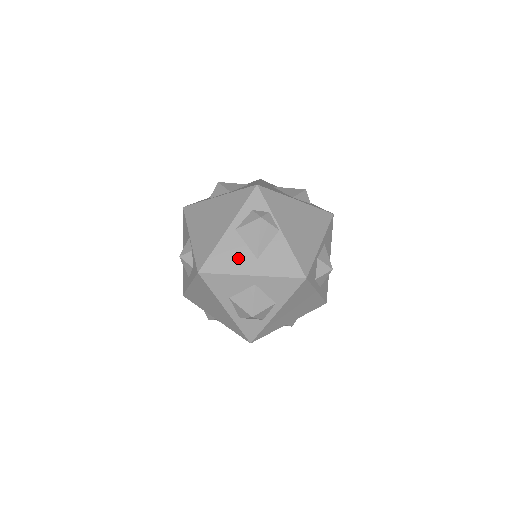
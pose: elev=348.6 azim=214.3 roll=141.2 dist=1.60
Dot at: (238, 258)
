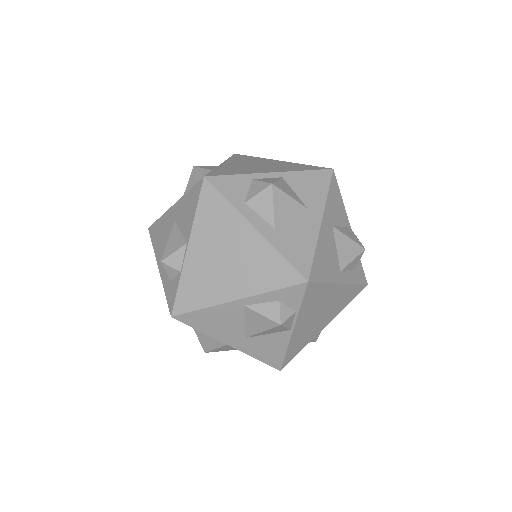
Dot at: (226, 328)
